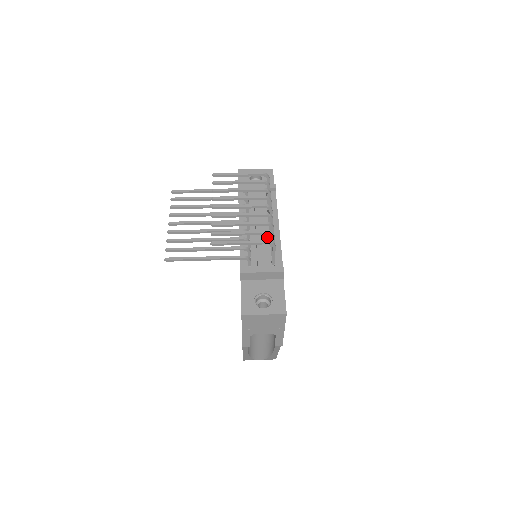
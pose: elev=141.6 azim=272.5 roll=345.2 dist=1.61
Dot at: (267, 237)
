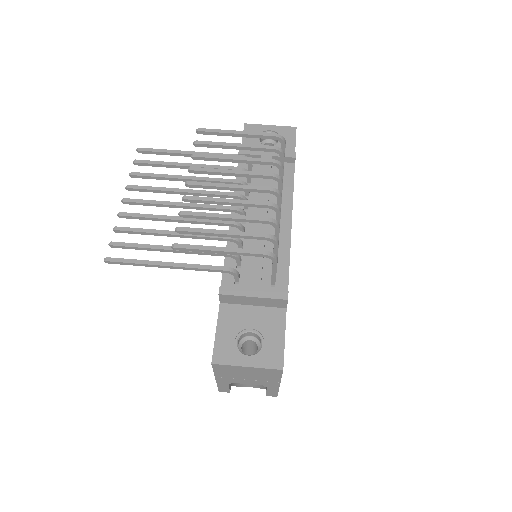
Dot at: occluded
